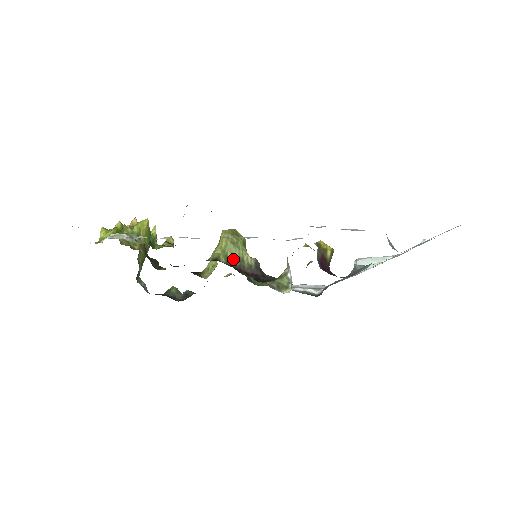
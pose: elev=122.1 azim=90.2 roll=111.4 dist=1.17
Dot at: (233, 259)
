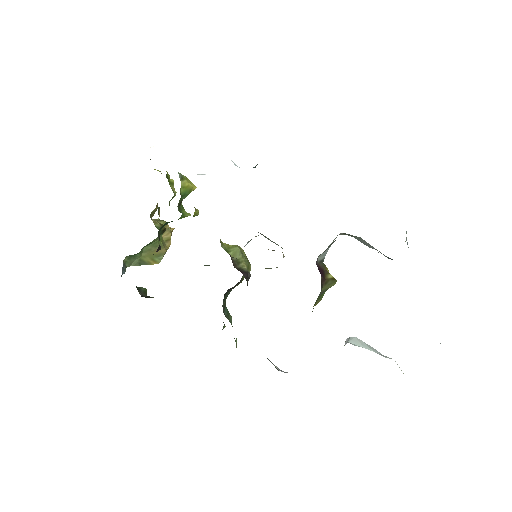
Dot at: (231, 256)
